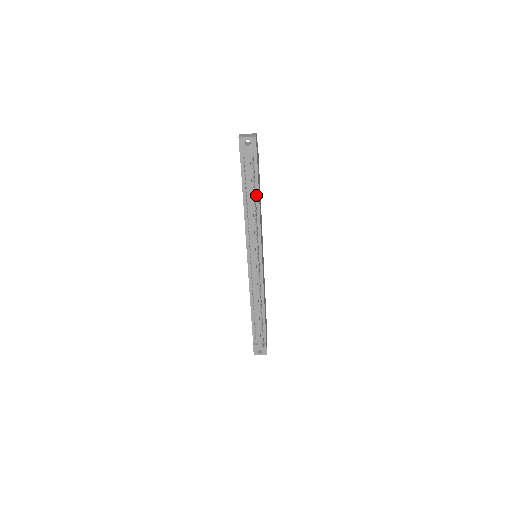
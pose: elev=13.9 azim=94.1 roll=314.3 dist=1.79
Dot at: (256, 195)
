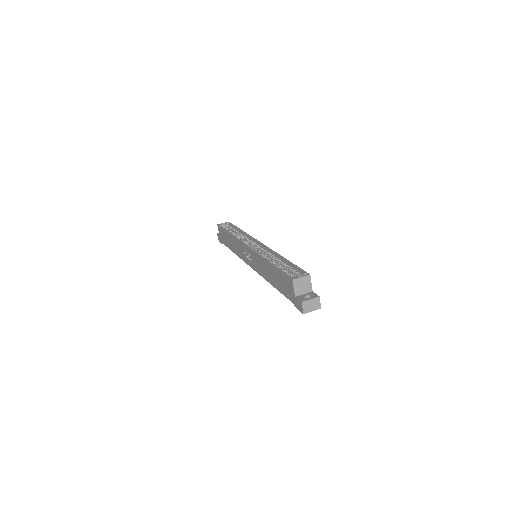
Dot at: occluded
